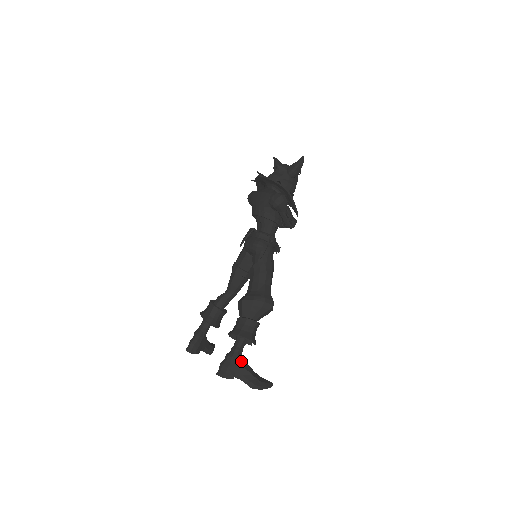
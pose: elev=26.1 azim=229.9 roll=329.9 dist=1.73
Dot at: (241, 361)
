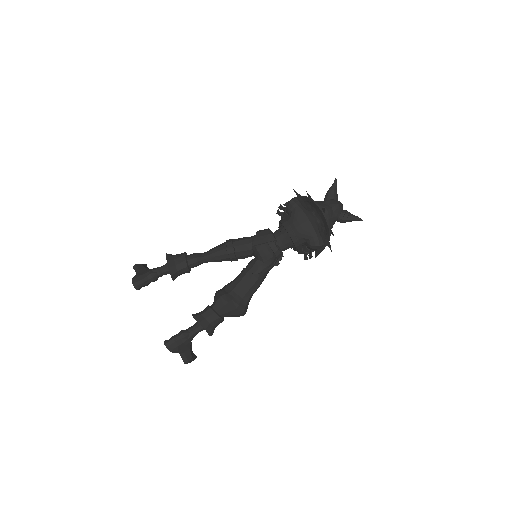
Dot at: (190, 342)
